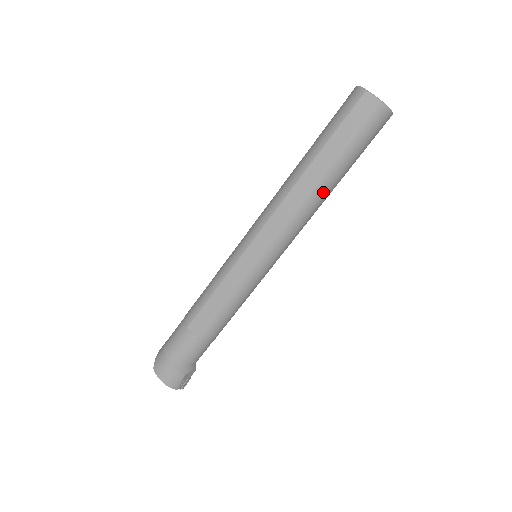
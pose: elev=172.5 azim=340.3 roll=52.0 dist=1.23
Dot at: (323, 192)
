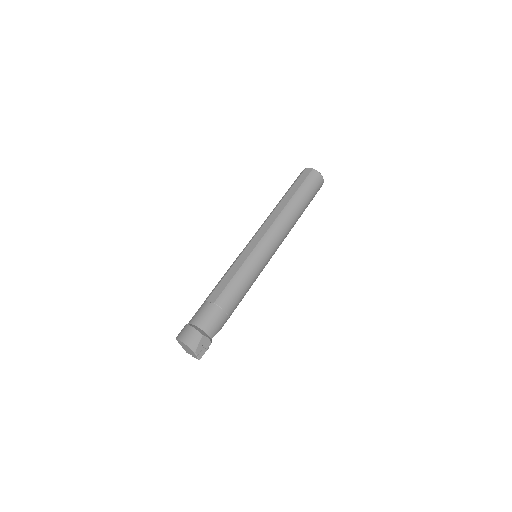
Dot at: (293, 209)
